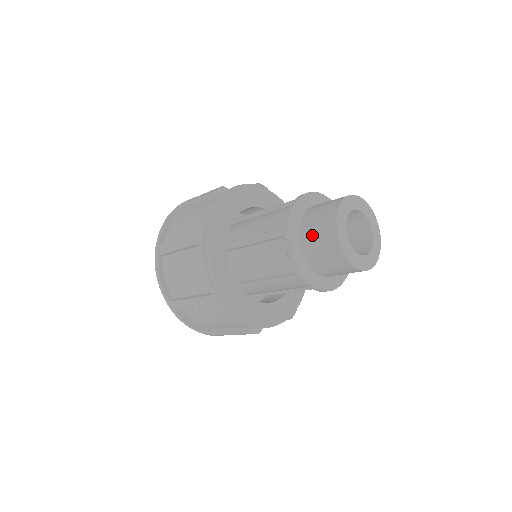
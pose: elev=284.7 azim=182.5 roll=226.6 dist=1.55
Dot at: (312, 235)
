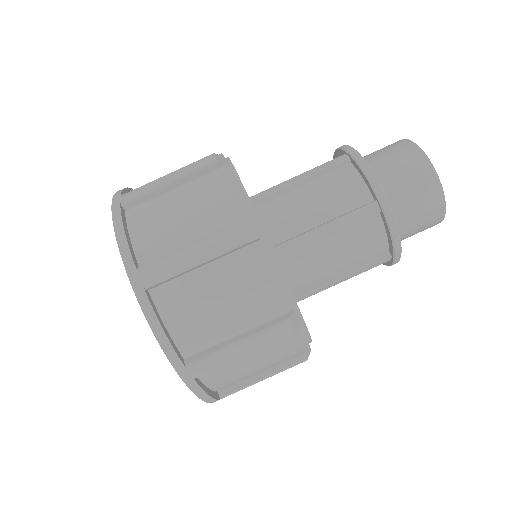
Dot at: (382, 159)
